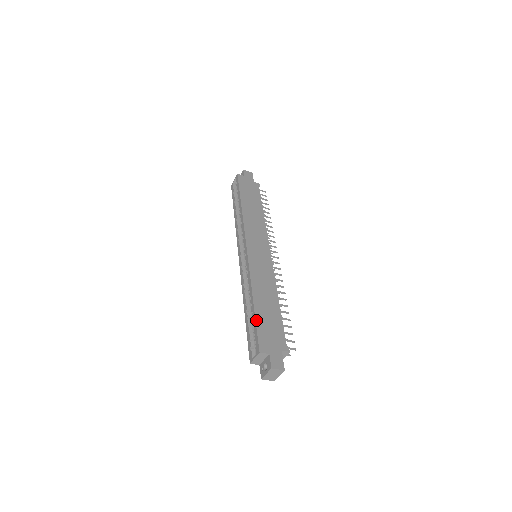
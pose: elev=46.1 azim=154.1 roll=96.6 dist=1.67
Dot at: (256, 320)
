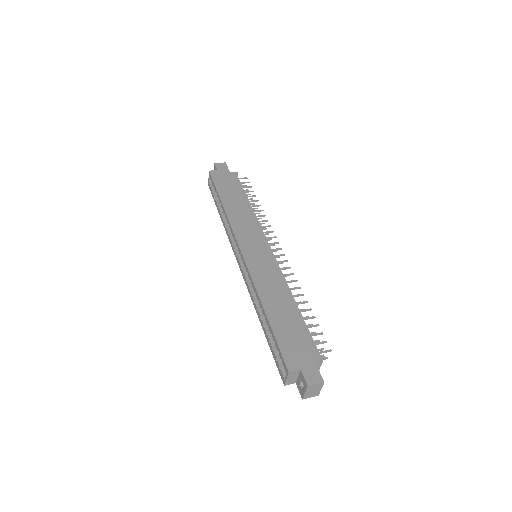
Dot at: (274, 334)
